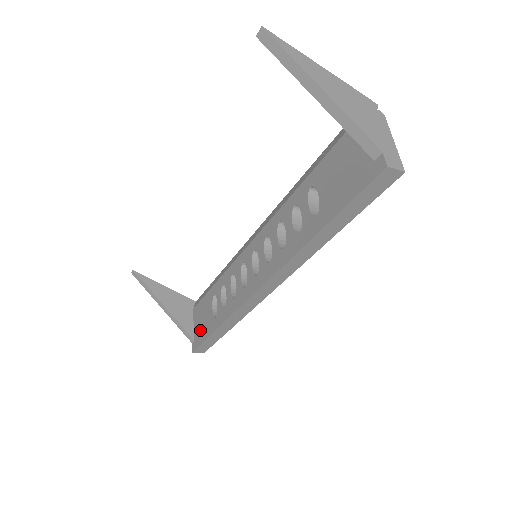
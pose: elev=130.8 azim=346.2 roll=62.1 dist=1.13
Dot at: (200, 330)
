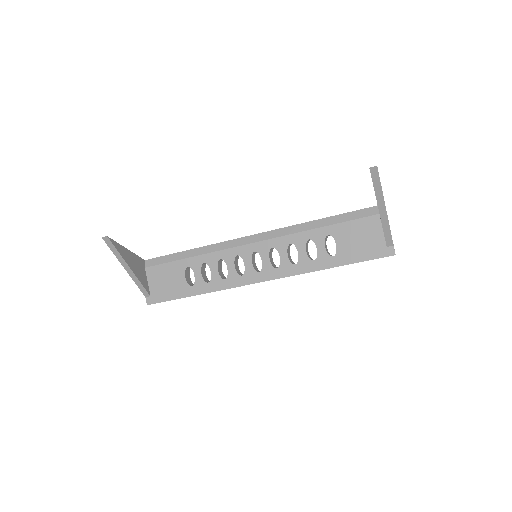
Dot at: (163, 290)
